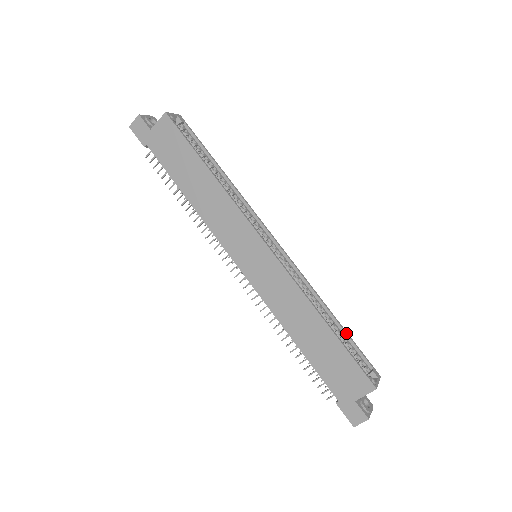
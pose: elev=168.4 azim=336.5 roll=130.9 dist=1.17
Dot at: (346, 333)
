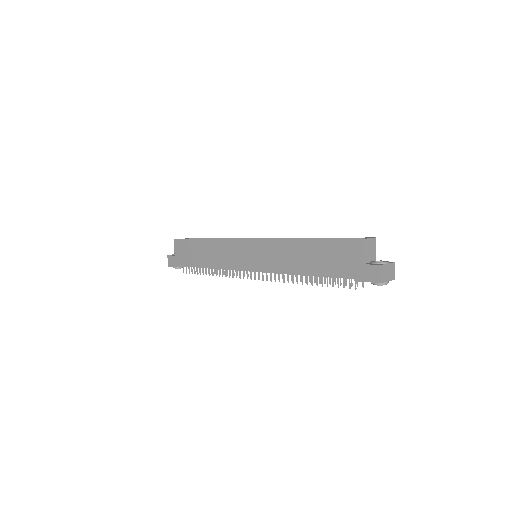
Dot at: (332, 238)
